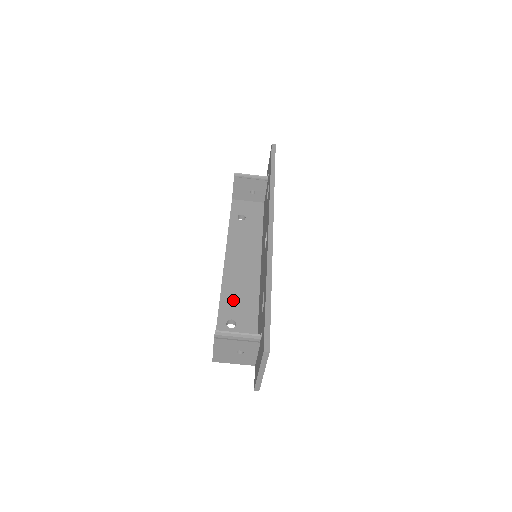
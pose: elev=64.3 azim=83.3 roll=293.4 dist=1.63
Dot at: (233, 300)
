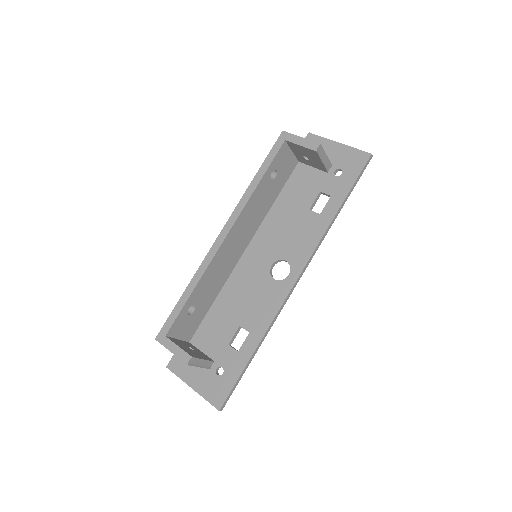
Dot at: (207, 284)
